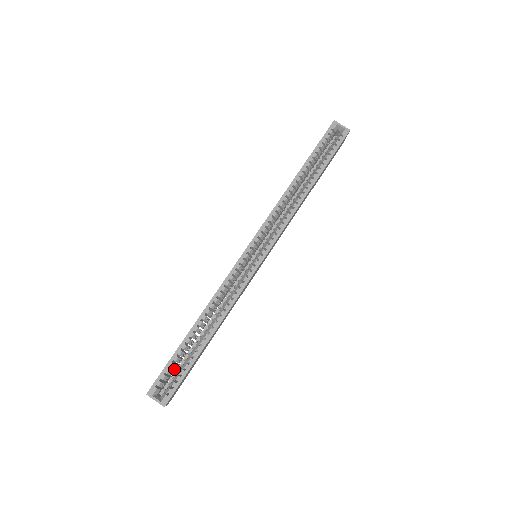
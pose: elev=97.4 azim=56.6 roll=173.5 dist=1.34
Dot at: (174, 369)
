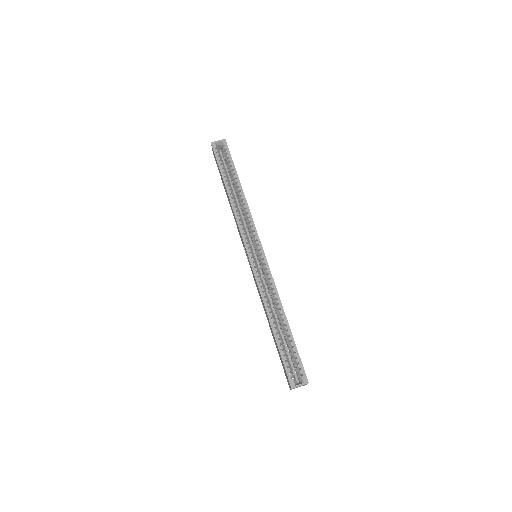
Dot at: occluded
